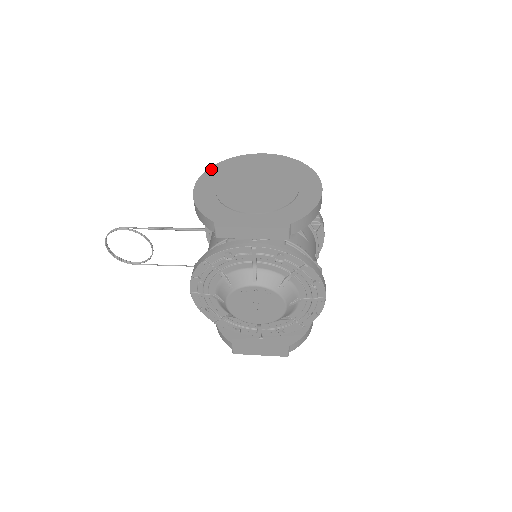
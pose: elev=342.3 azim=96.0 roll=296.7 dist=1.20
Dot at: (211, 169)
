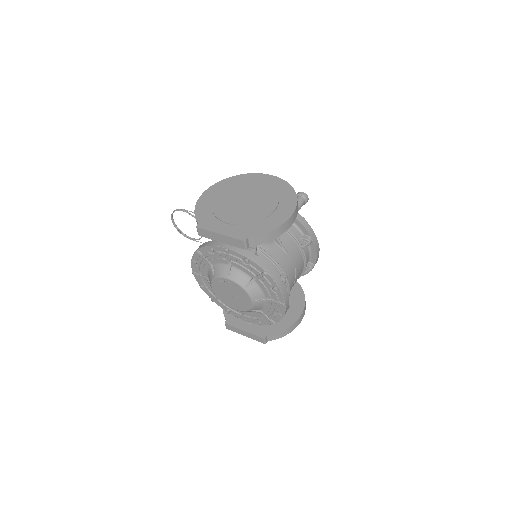
Dot at: (224, 181)
